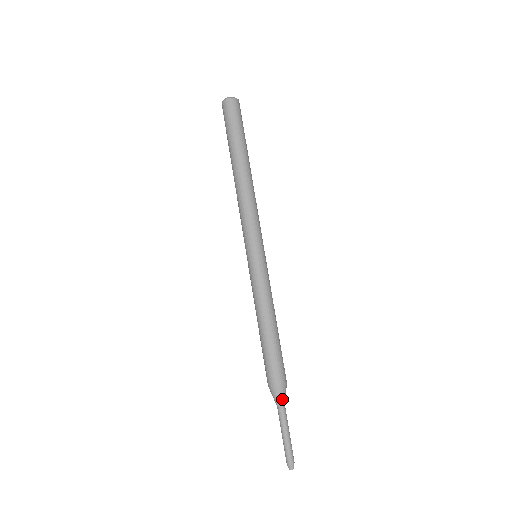
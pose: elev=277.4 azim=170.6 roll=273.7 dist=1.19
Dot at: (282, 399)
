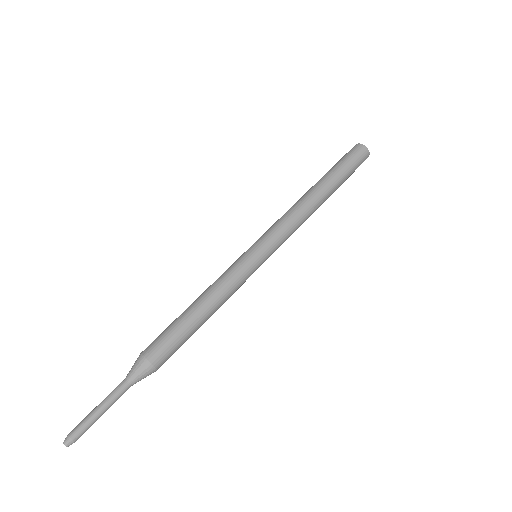
Dot at: (132, 371)
